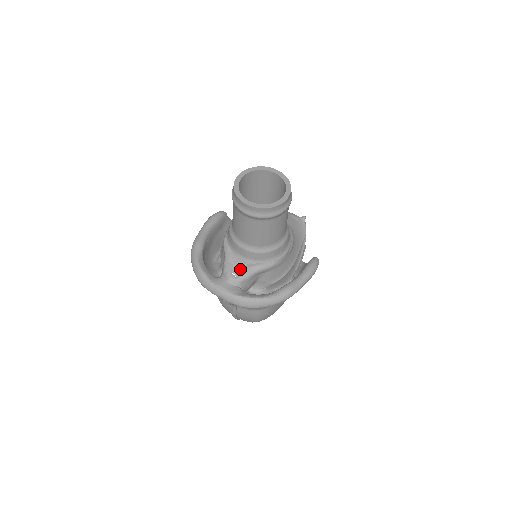
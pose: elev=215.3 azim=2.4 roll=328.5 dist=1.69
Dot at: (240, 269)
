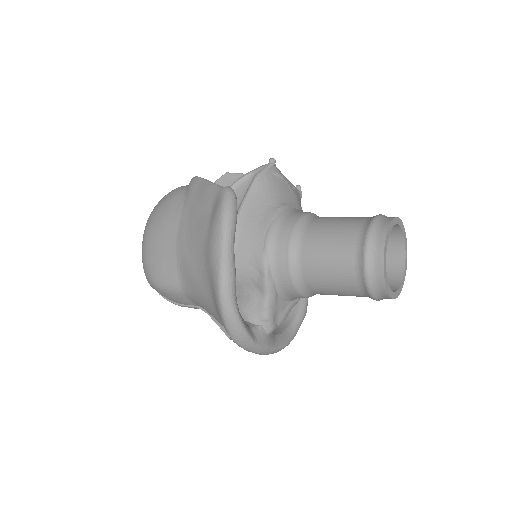
Dot at: (282, 313)
